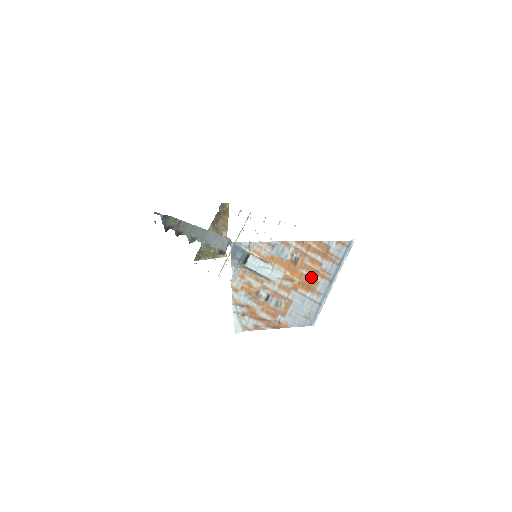
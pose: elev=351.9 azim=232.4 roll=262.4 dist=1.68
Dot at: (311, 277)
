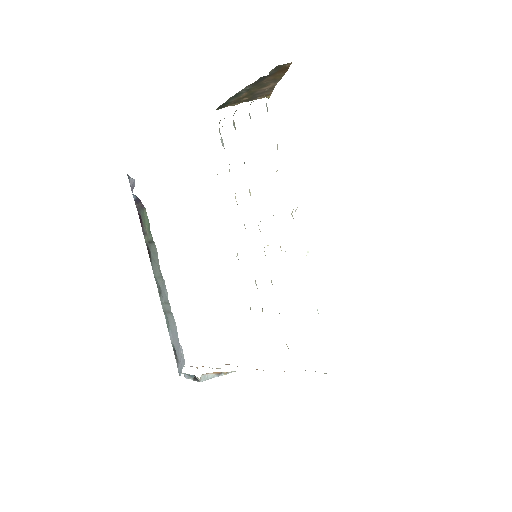
Dot at: occluded
